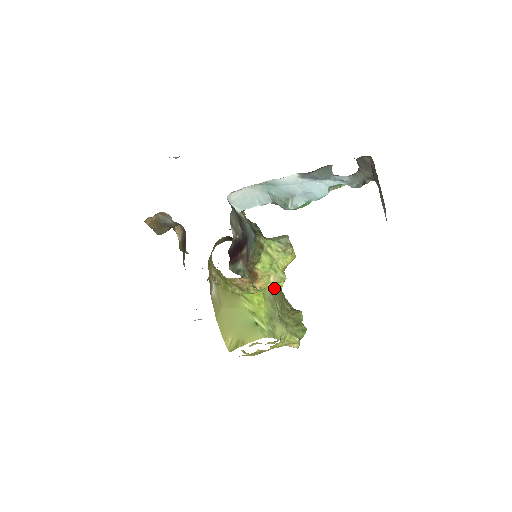
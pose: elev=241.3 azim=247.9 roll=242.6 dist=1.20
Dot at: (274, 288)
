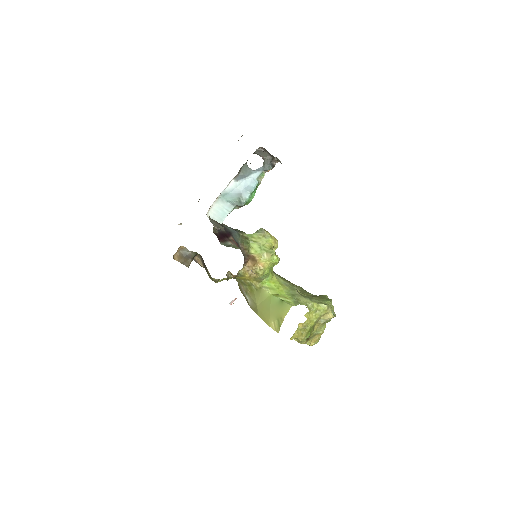
Dot at: occluded
